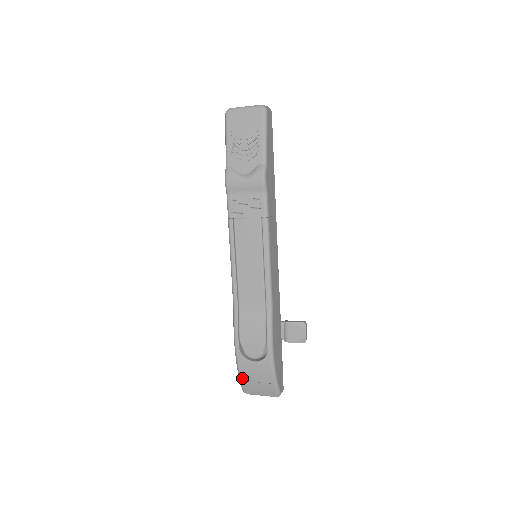
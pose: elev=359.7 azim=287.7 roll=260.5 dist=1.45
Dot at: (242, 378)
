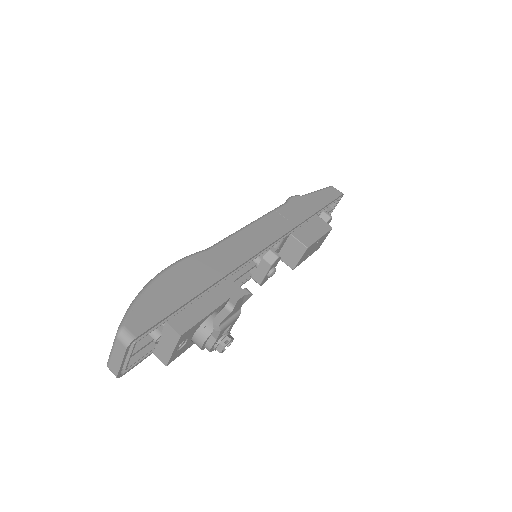
Dot at: occluded
